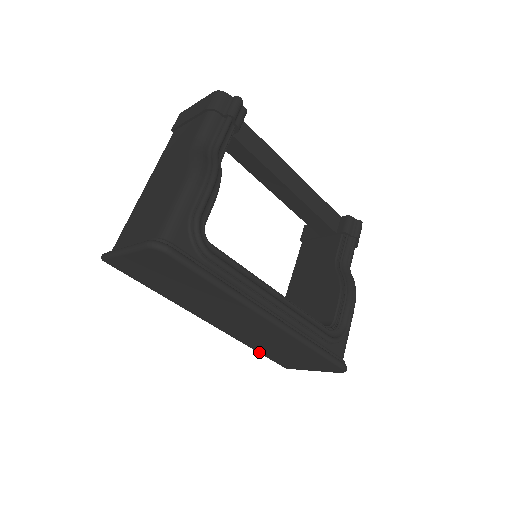
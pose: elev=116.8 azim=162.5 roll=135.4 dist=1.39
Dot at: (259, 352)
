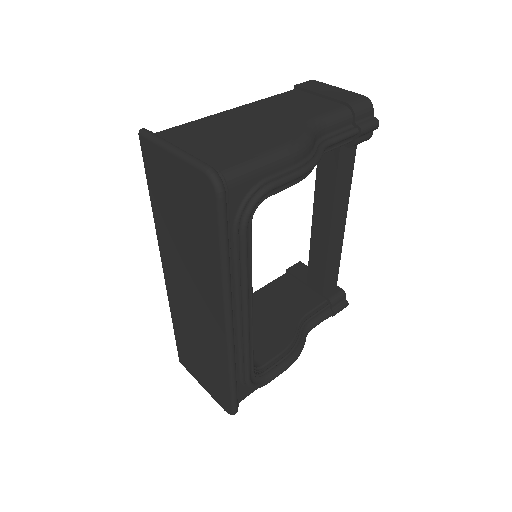
Dot at: (175, 331)
